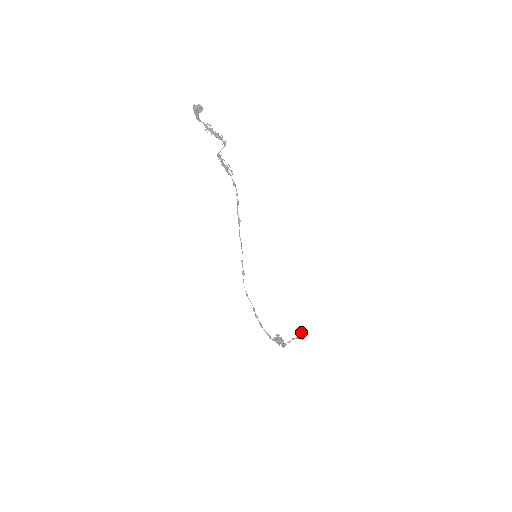
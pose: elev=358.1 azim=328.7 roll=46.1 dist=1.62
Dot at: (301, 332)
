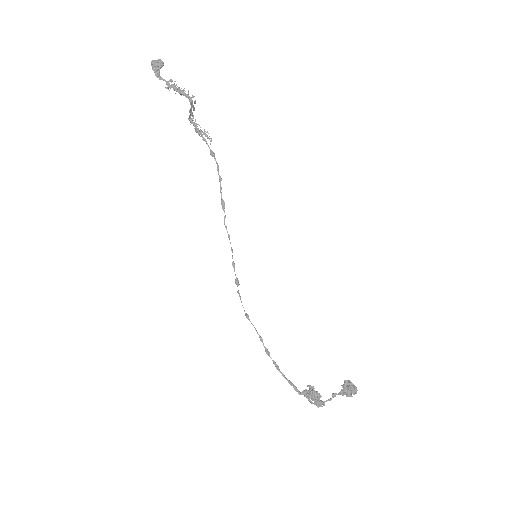
Dot at: (346, 383)
